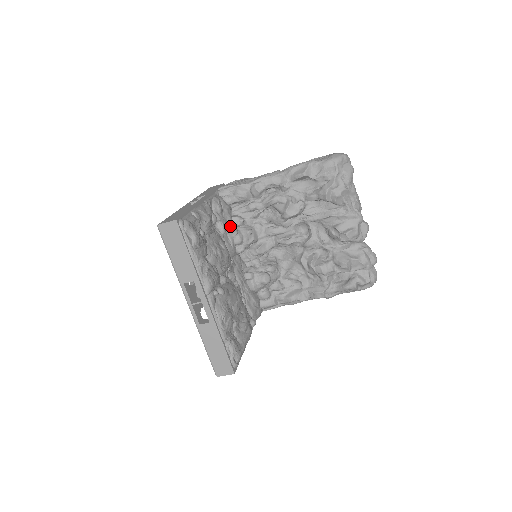
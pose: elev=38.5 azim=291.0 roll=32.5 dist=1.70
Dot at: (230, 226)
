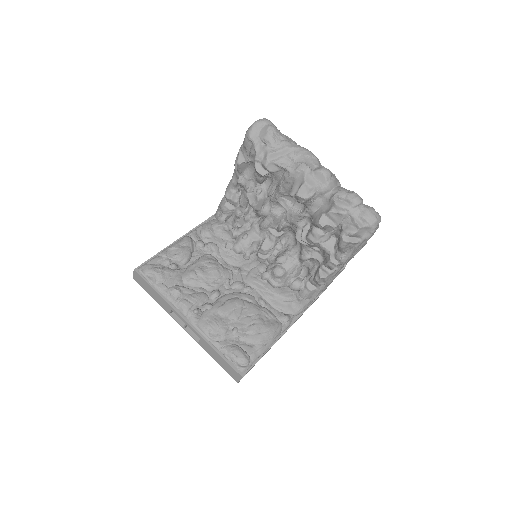
Dot at: (226, 241)
